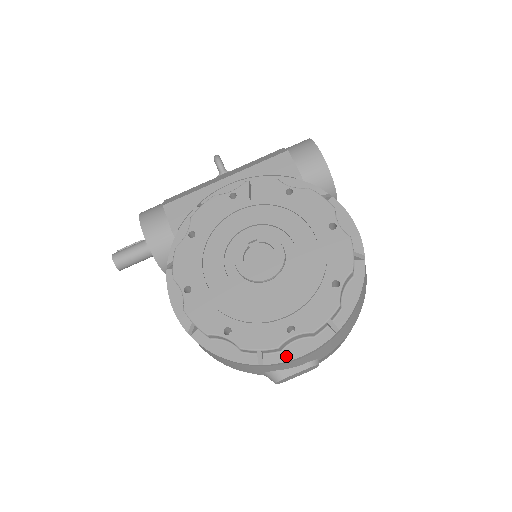
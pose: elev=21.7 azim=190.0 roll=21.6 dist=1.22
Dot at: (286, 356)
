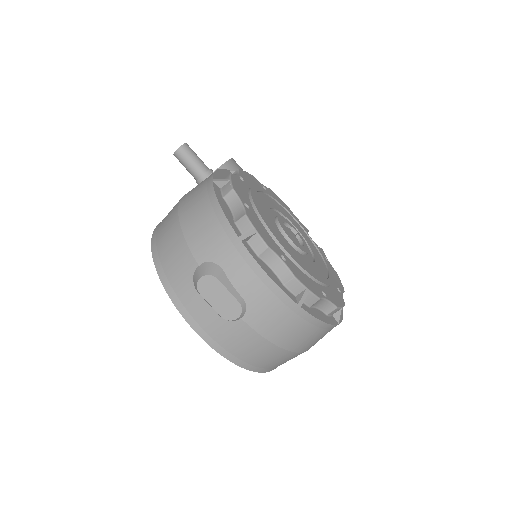
Dot at: (259, 261)
